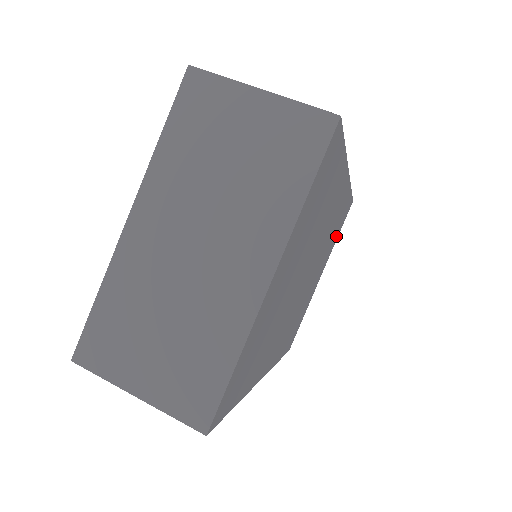
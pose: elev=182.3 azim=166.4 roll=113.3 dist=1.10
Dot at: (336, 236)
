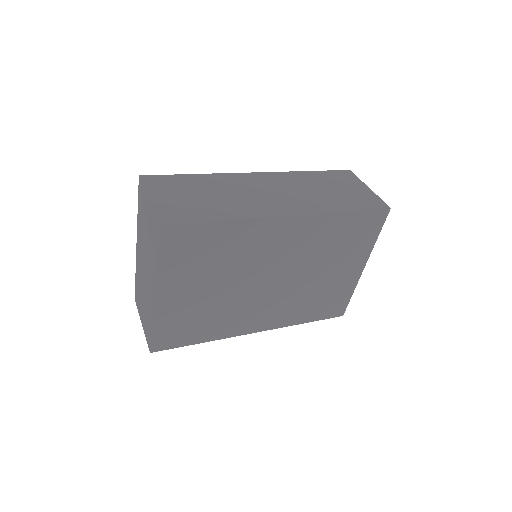
Dot at: (366, 239)
